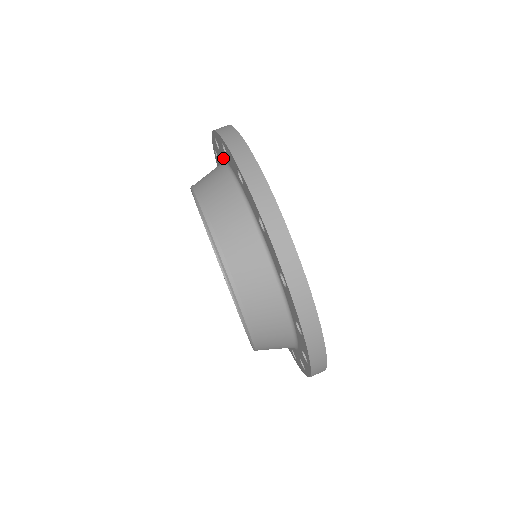
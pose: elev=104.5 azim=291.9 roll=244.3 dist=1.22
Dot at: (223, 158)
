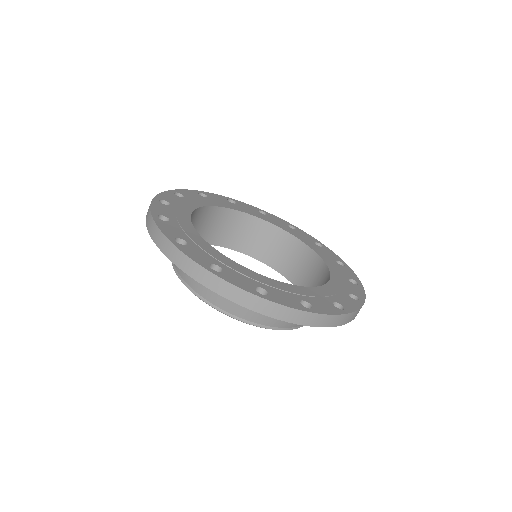
Dot at: occluded
